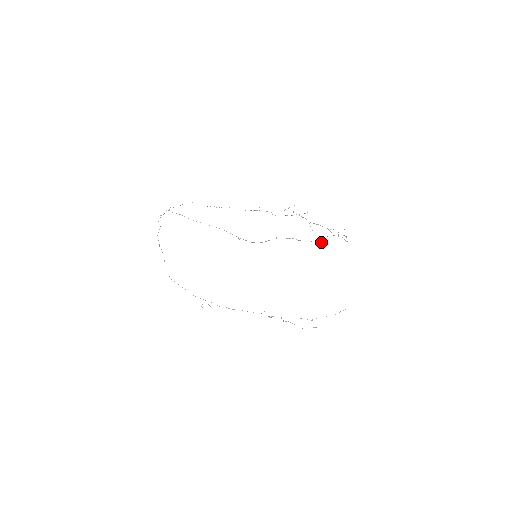
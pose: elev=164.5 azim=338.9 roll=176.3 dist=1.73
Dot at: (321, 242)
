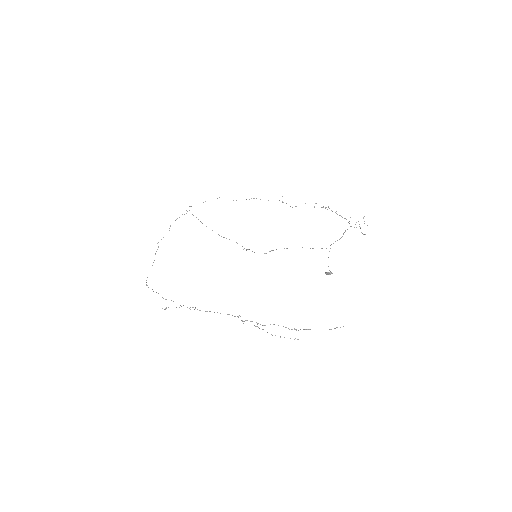
Dot at: (331, 272)
